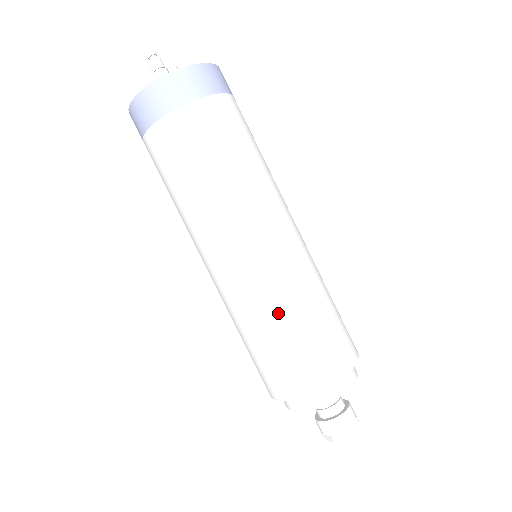
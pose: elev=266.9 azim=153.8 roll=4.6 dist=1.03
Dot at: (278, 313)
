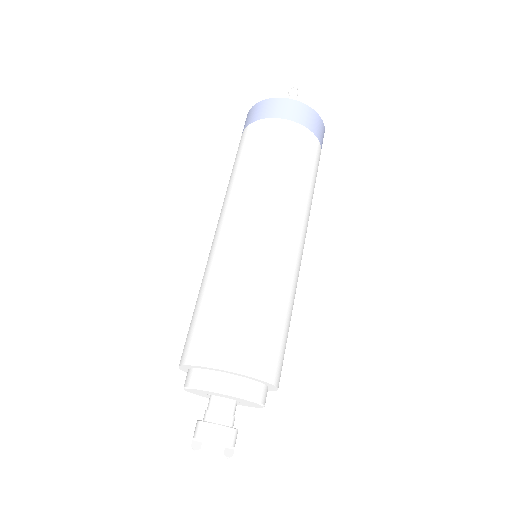
Dot at: (250, 286)
